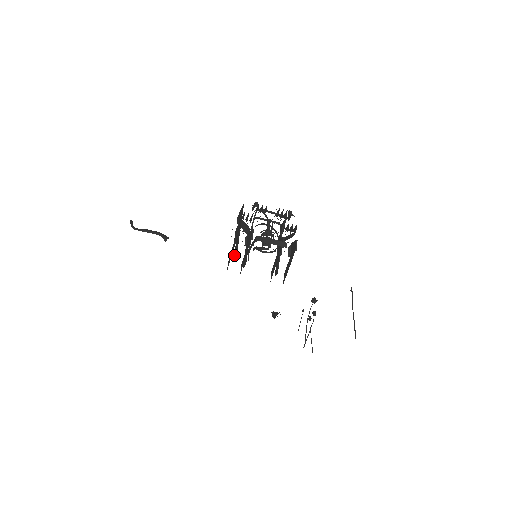
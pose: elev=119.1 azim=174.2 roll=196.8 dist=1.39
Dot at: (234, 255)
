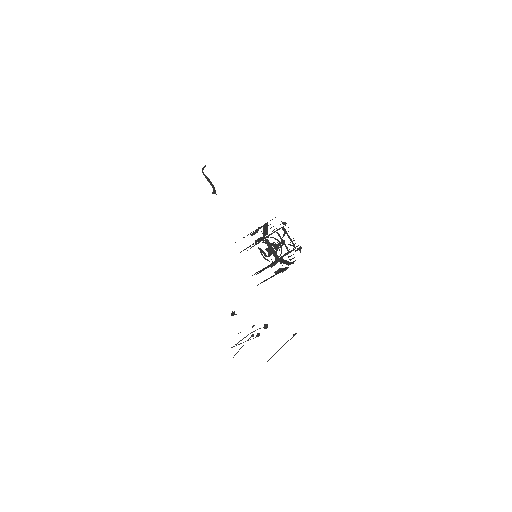
Dot at: occluded
